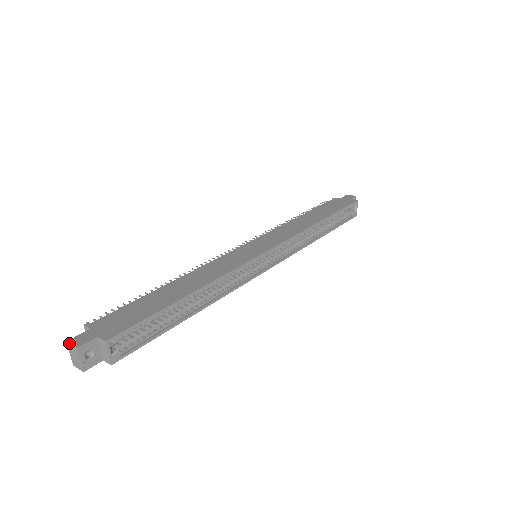
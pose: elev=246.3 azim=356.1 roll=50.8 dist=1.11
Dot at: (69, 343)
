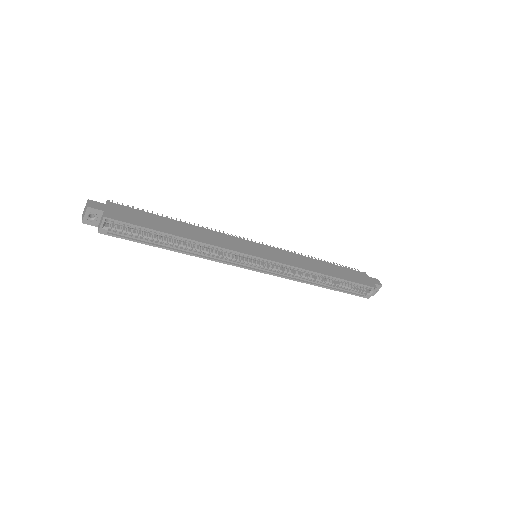
Dot at: (88, 201)
